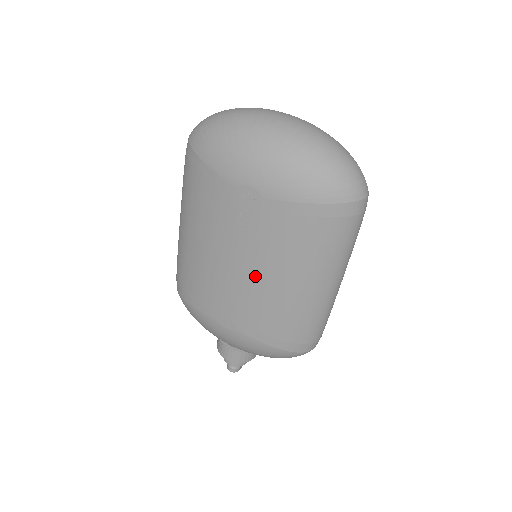
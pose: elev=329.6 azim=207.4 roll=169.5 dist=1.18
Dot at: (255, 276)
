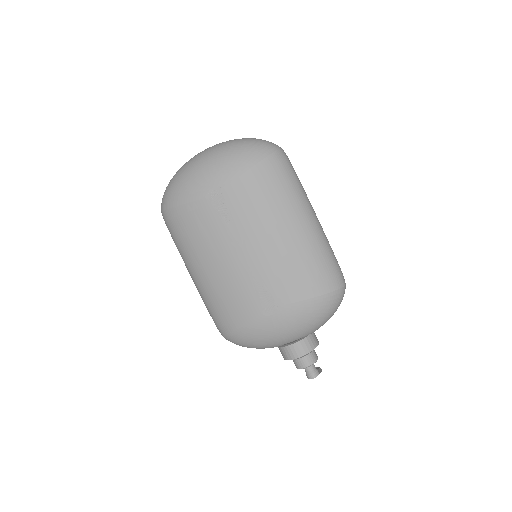
Dot at: (259, 247)
